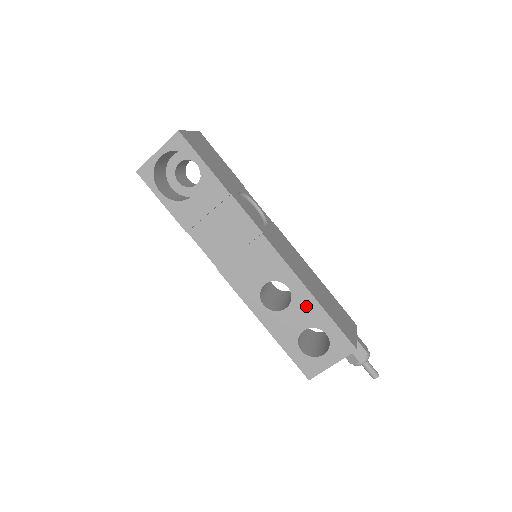
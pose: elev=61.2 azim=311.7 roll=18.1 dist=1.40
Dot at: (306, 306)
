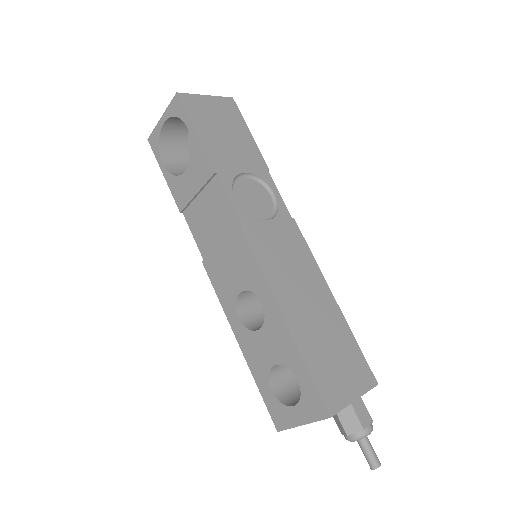
Dot at: (278, 334)
